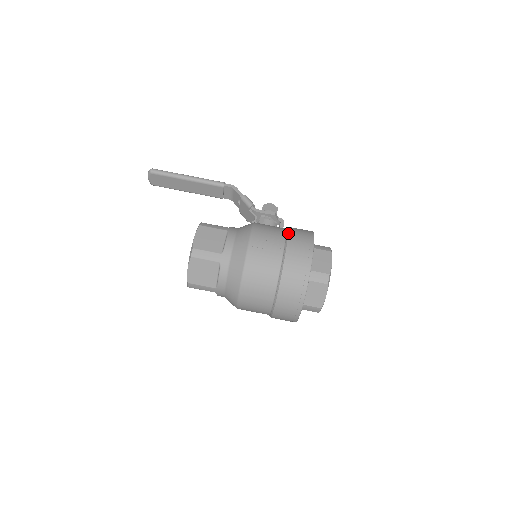
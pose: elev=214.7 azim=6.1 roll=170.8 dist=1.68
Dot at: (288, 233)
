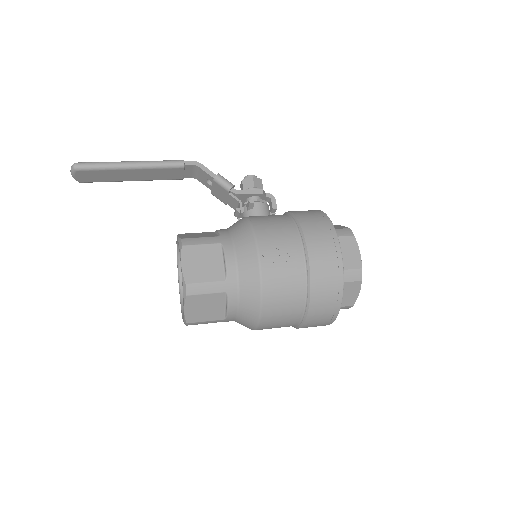
Dot at: (302, 229)
